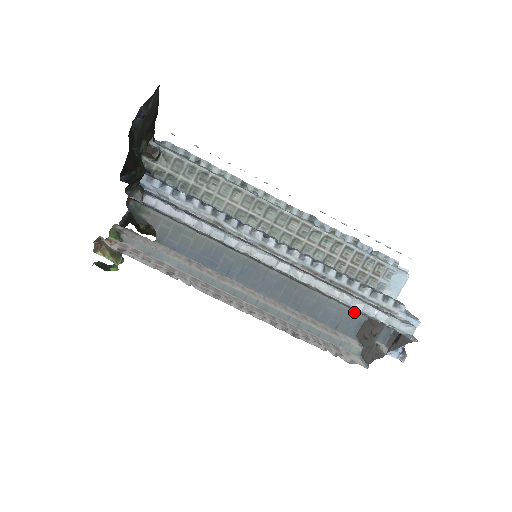
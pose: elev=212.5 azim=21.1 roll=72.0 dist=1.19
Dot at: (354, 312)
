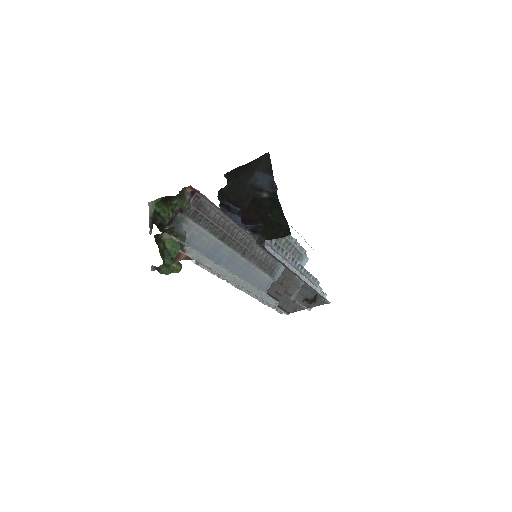
Dot at: (269, 278)
